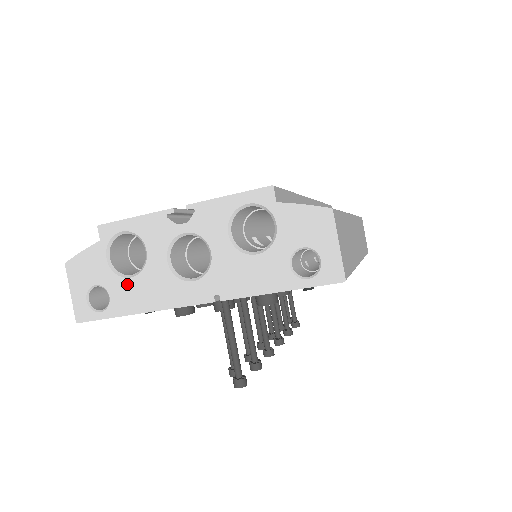
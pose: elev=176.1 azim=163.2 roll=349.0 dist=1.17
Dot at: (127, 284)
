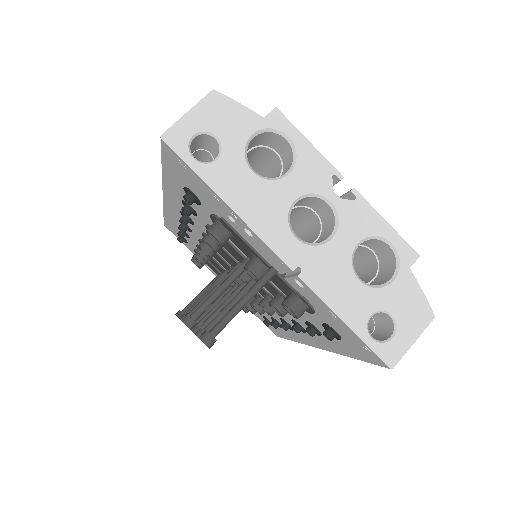
Dot at: (244, 171)
